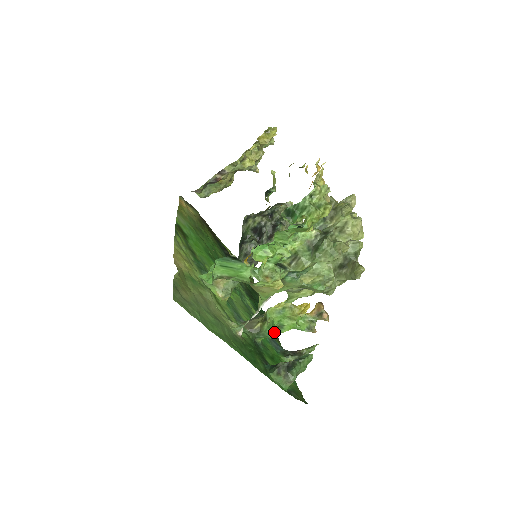
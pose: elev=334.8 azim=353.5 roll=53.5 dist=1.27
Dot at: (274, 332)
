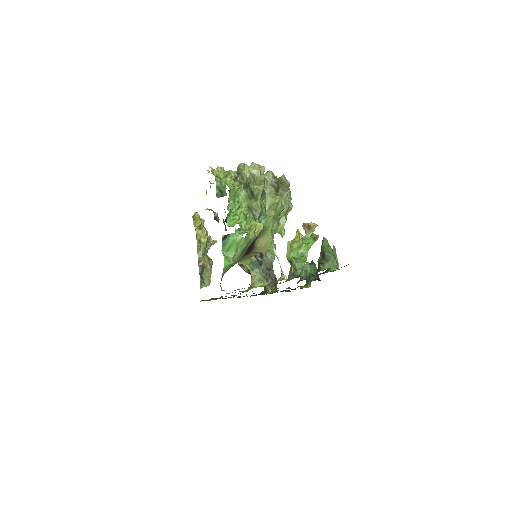
Dot at: (302, 261)
